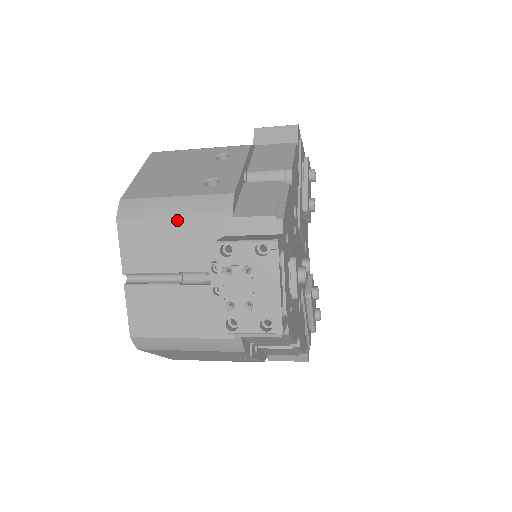
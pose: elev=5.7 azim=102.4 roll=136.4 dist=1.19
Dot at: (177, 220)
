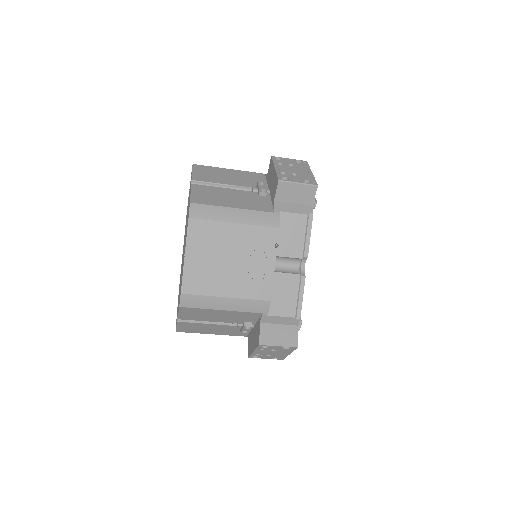
Dot at: (234, 171)
